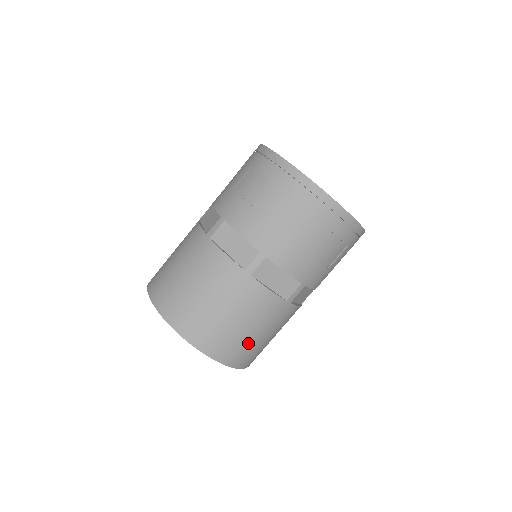
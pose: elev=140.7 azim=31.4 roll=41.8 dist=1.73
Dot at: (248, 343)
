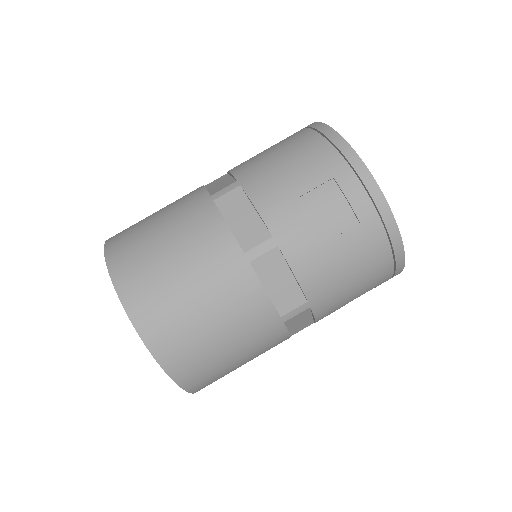
Dot at: occluded
